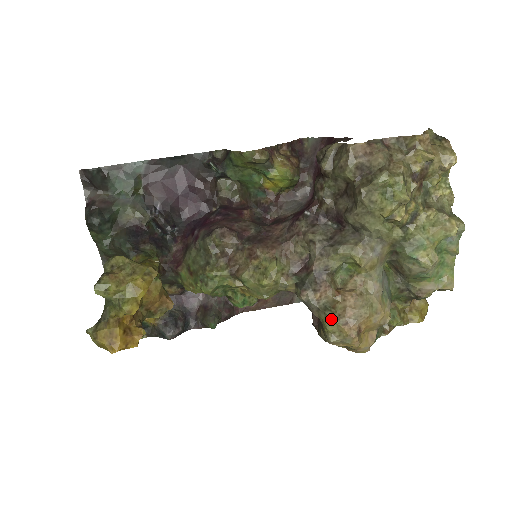
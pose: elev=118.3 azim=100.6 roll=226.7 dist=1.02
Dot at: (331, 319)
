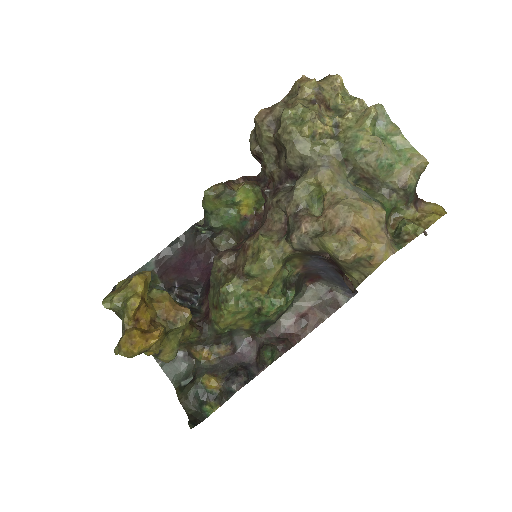
Dot at: (324, 236)
